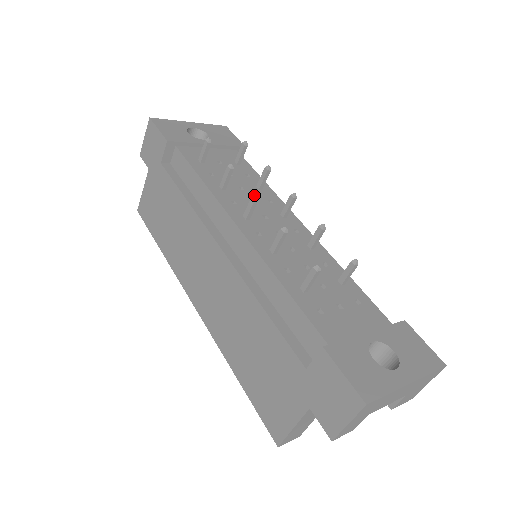
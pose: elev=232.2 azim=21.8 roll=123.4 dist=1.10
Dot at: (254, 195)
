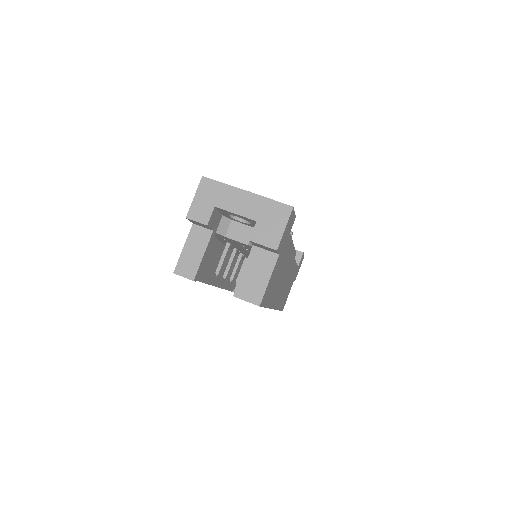
Dot at: occluded
